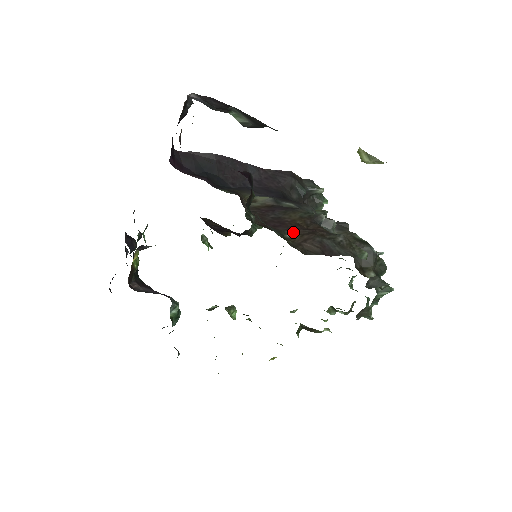
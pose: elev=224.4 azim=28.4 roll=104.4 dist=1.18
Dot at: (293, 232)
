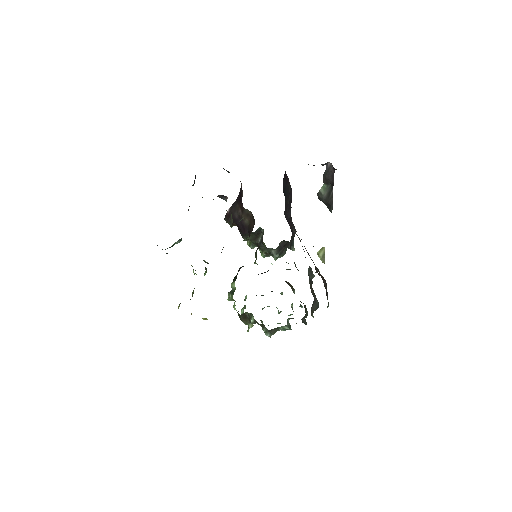
Dot at: occluded
